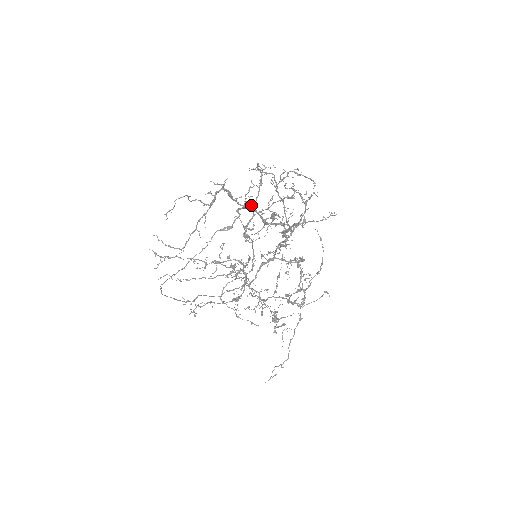
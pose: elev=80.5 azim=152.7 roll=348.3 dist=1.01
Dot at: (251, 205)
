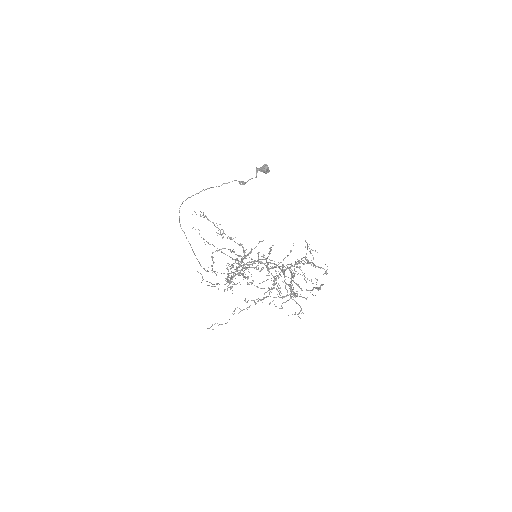
Dot at: (268, 171)
